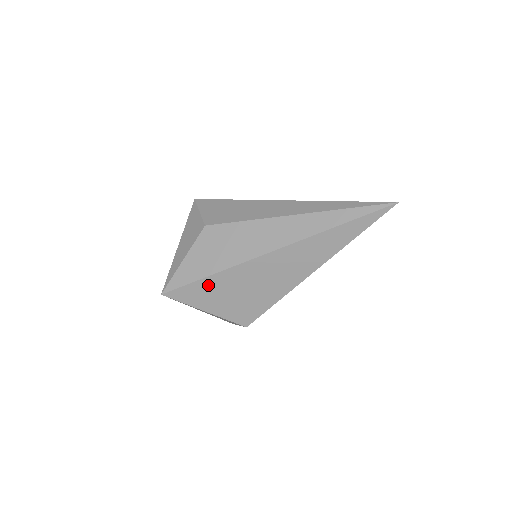
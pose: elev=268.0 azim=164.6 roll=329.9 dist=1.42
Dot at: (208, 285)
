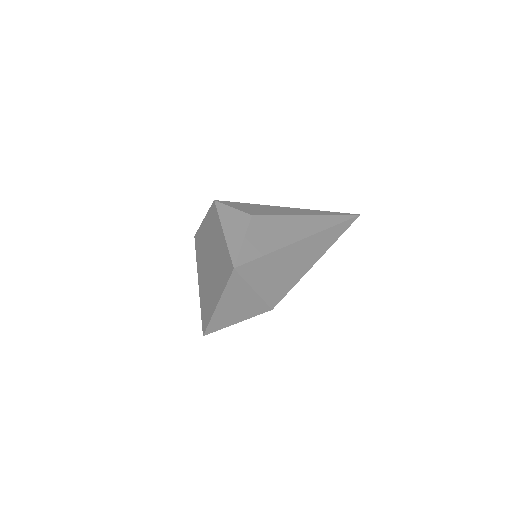
Dot at: (265, 263)
